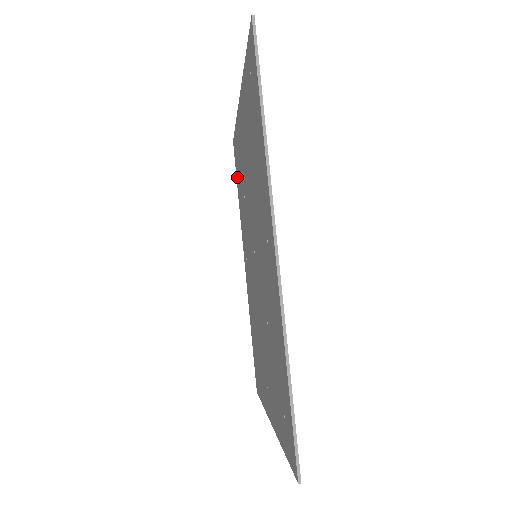
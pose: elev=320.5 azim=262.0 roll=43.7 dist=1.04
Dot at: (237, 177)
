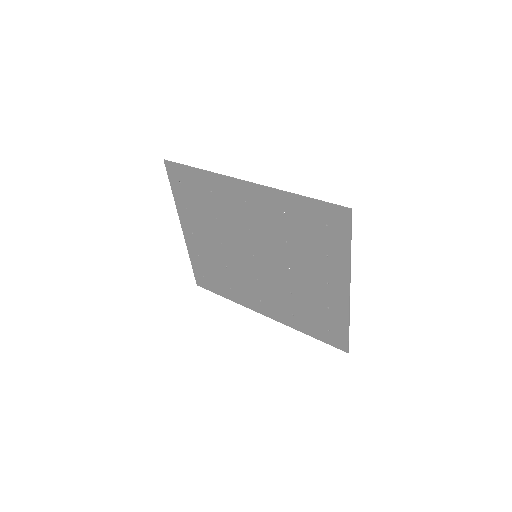
Dot at: (215, 288)
